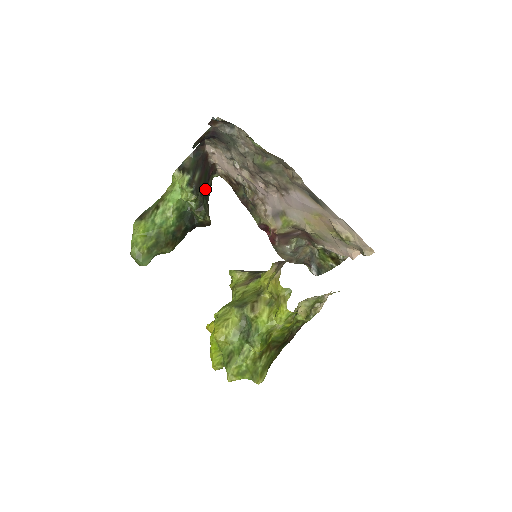
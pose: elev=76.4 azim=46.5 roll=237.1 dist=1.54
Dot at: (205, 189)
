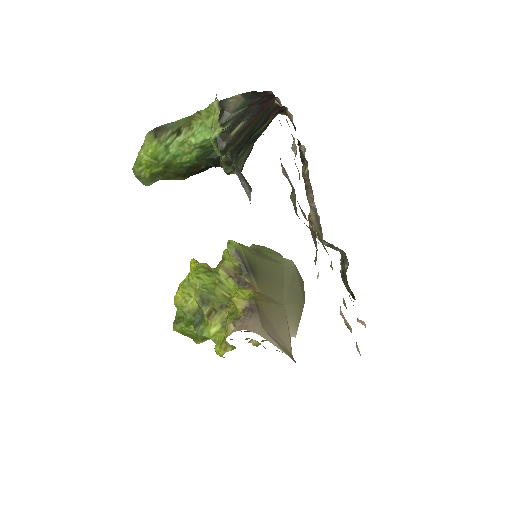
Dot at: (249, 138)
